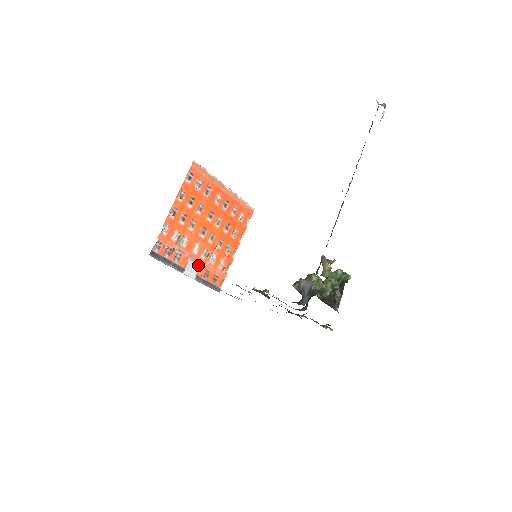
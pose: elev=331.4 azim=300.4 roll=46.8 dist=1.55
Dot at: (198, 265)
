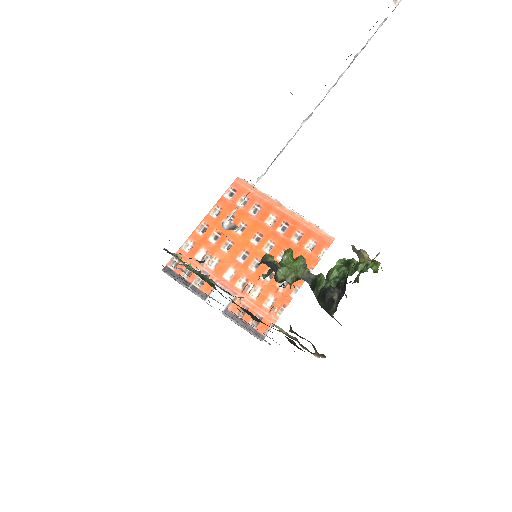
Dot at: (230, 296)
